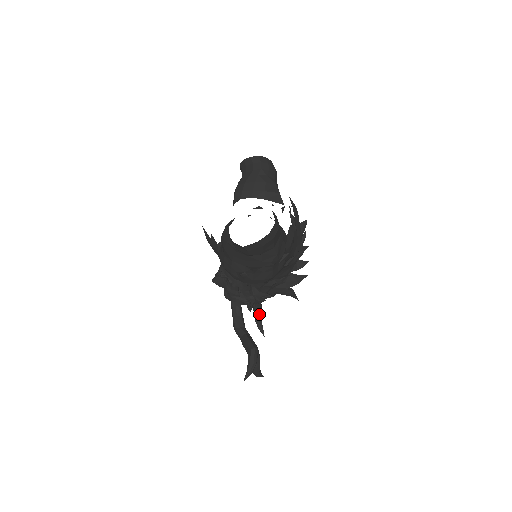
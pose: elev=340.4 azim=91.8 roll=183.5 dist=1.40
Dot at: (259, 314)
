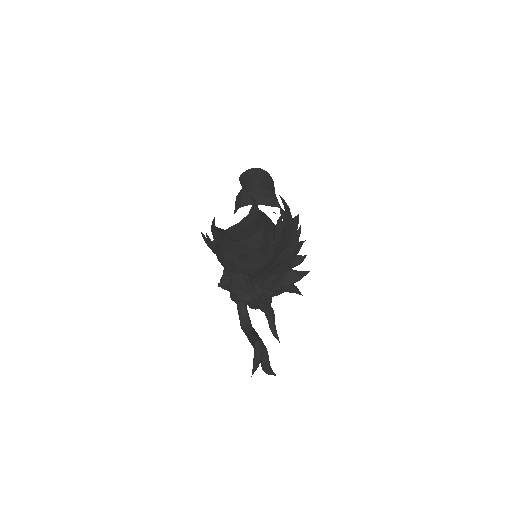
Dot at: (272, 320)
